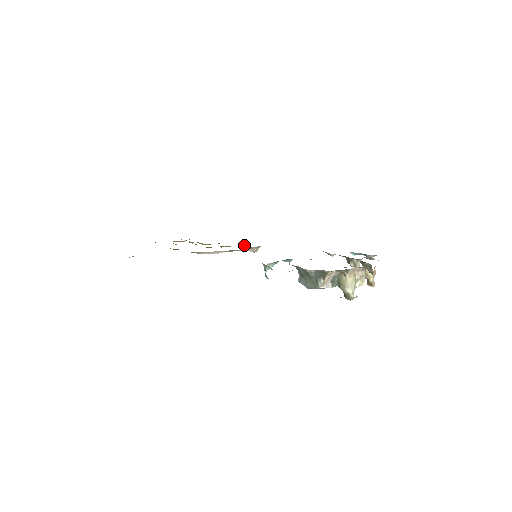
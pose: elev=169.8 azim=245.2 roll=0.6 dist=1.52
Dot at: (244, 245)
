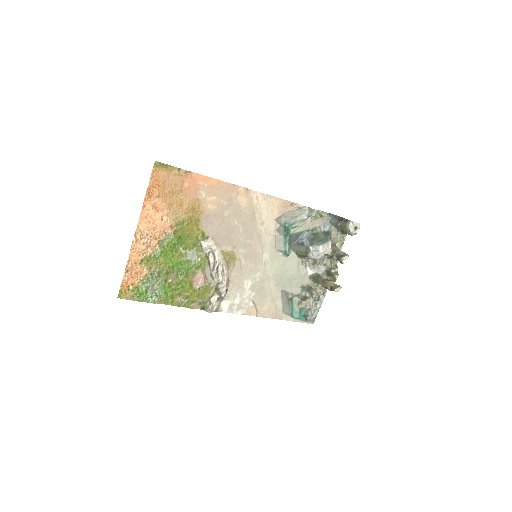
Dot at: (204, 301)
